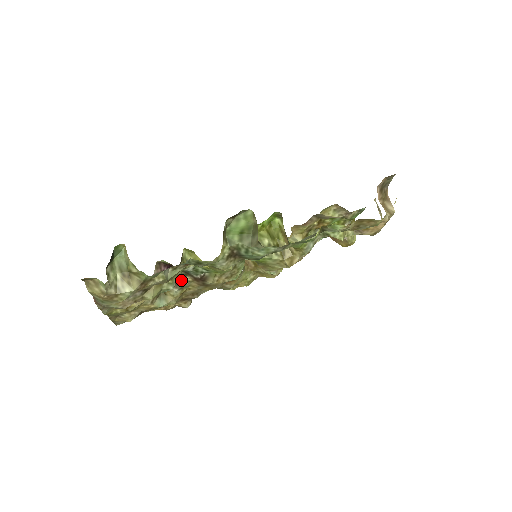
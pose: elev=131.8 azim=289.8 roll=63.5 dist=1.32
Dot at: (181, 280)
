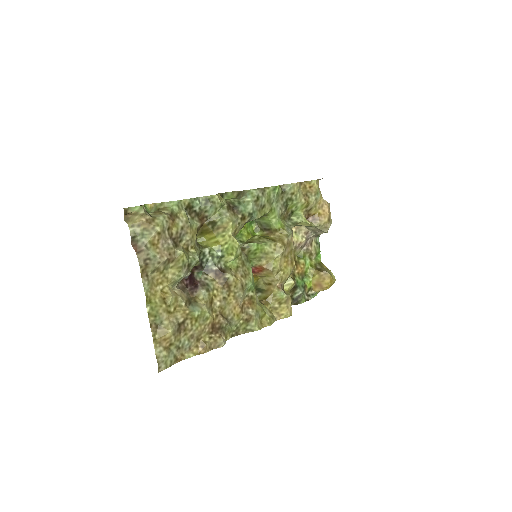
Dot at: (204, 280)
